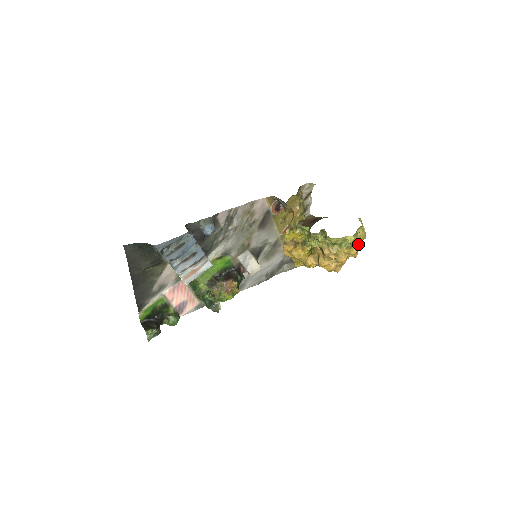
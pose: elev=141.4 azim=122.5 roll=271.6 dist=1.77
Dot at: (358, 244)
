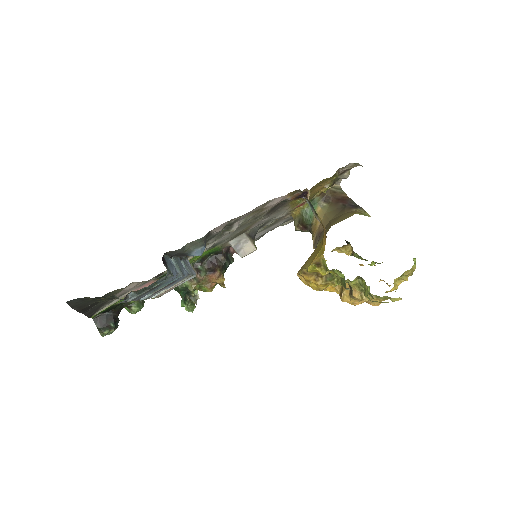
Dot at: (399, 284)
